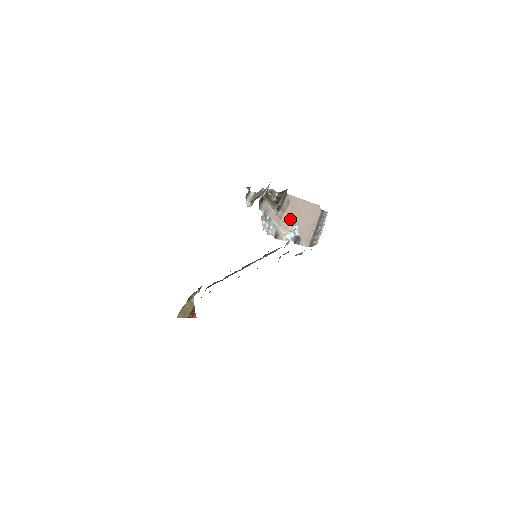
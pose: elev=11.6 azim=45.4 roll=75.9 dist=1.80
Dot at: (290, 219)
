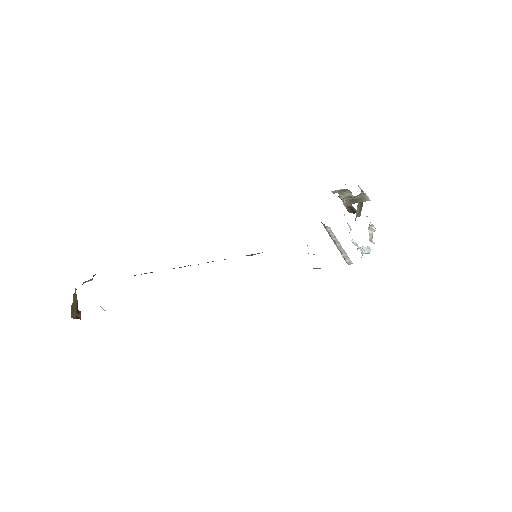
Dot at: occluded
